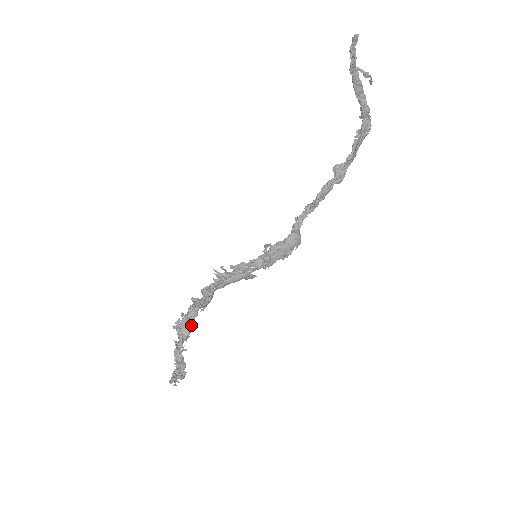
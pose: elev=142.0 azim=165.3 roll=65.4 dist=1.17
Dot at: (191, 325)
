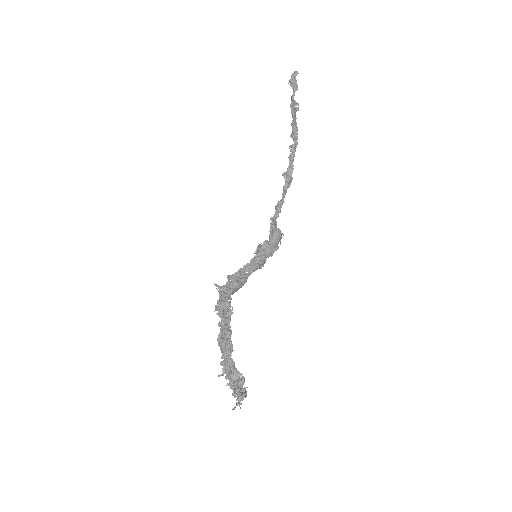
Dot at: (230, 338)
